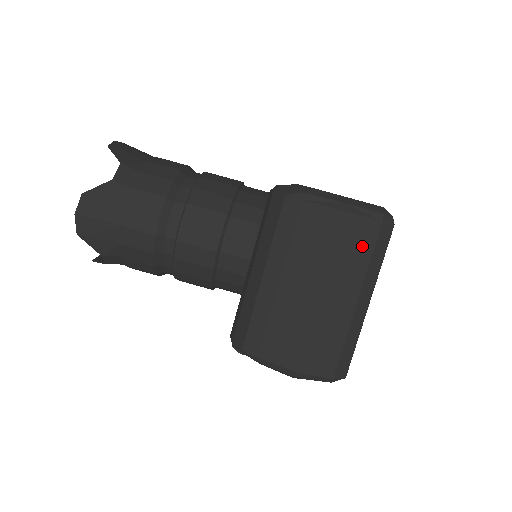
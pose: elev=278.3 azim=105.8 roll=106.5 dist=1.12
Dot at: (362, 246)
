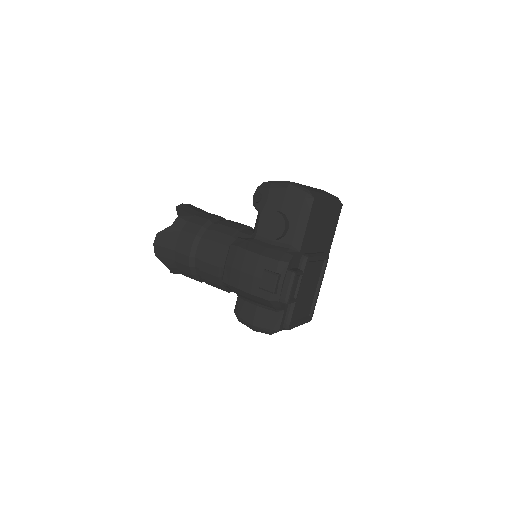
Dot at: (329, 194)
